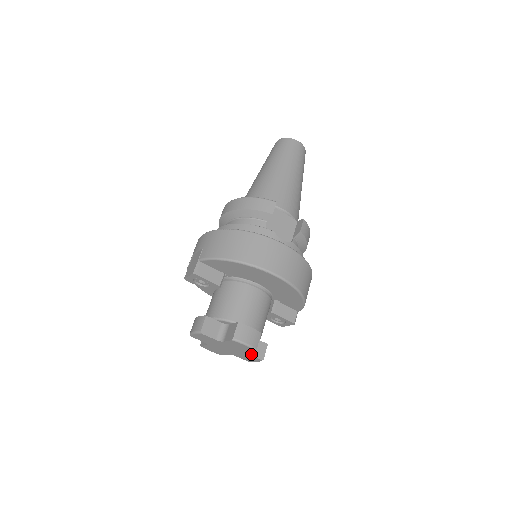
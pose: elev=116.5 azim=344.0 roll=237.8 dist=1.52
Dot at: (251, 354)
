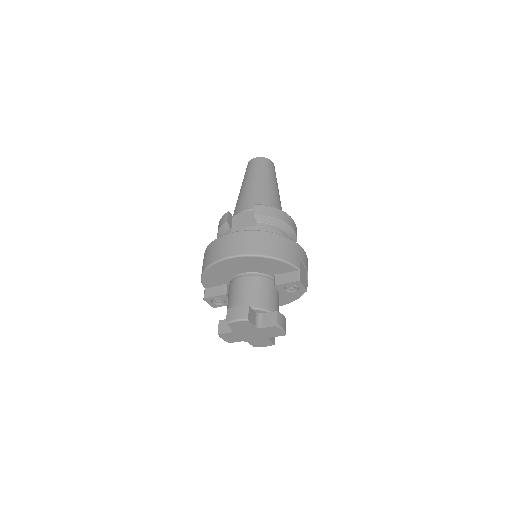
Dot at: (264, 327)
